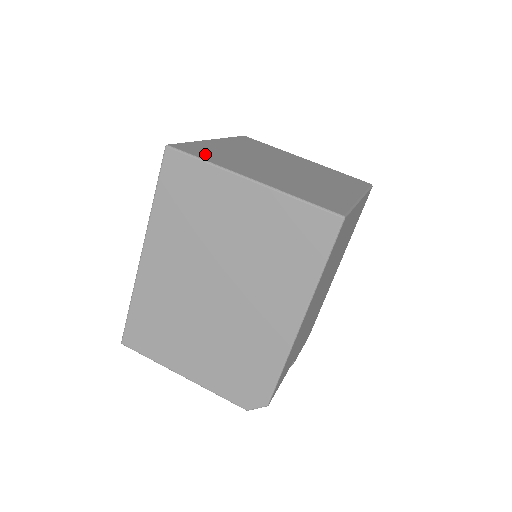
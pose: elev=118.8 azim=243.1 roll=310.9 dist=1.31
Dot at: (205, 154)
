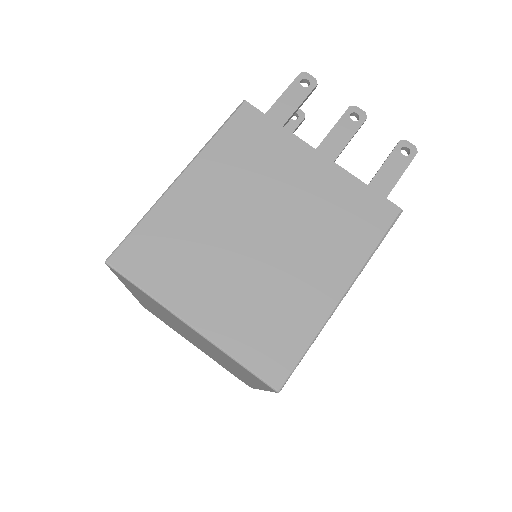
Dot at: (150, 265)
